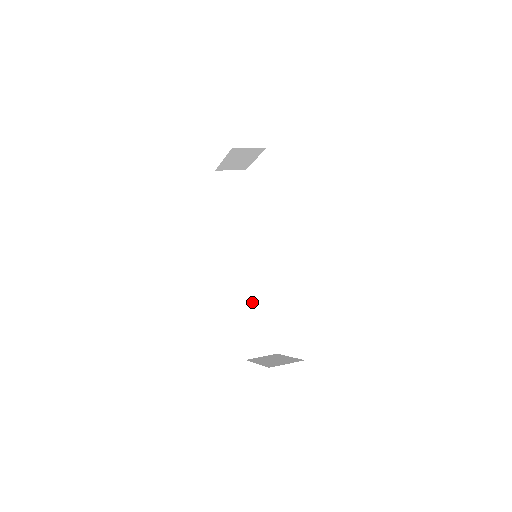
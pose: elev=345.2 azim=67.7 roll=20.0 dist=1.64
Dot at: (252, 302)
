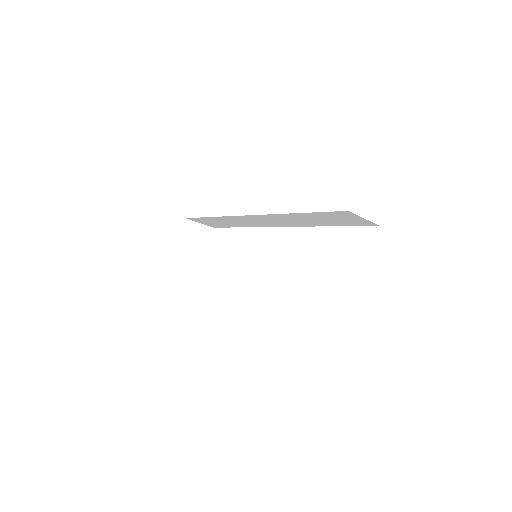
Dot at: occluded
